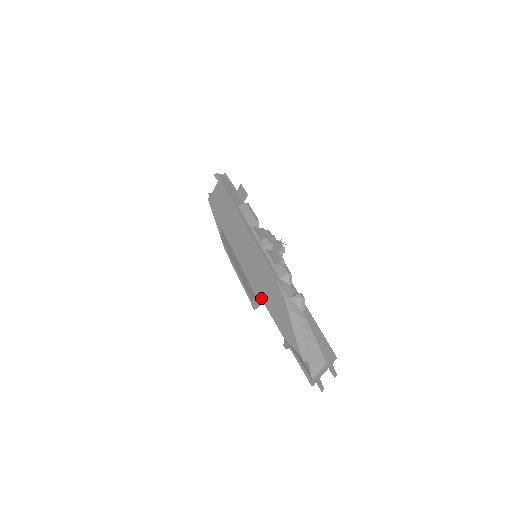
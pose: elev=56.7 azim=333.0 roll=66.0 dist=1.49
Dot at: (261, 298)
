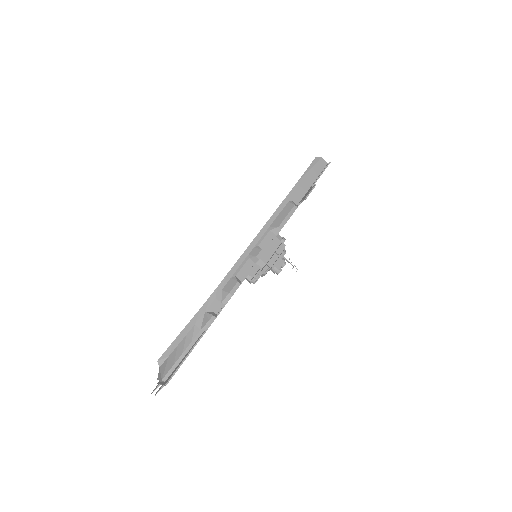
Dot at: occluded
